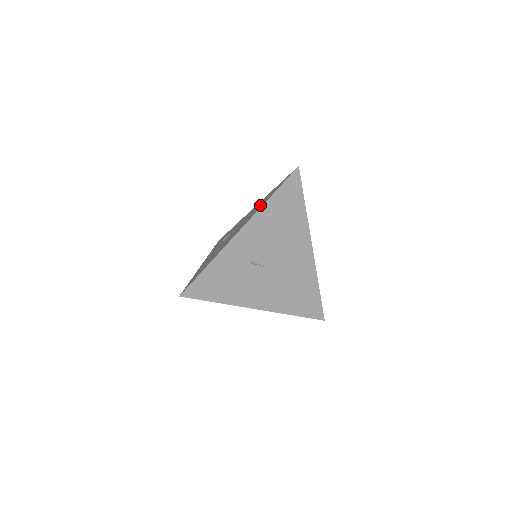
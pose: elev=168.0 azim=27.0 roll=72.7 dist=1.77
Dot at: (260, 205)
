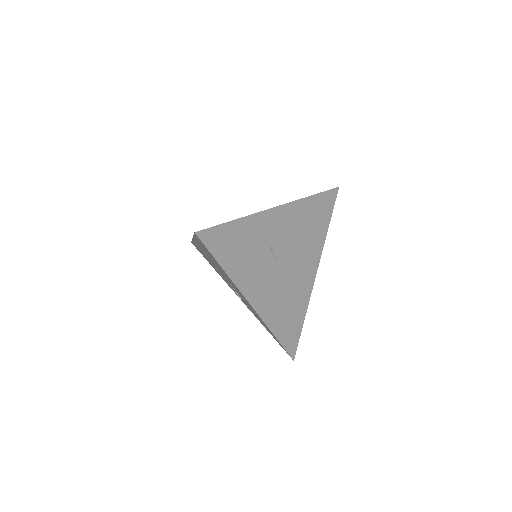
Dot at: occluded
